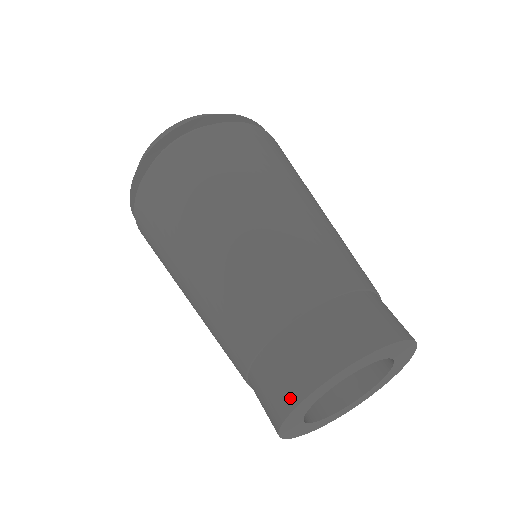
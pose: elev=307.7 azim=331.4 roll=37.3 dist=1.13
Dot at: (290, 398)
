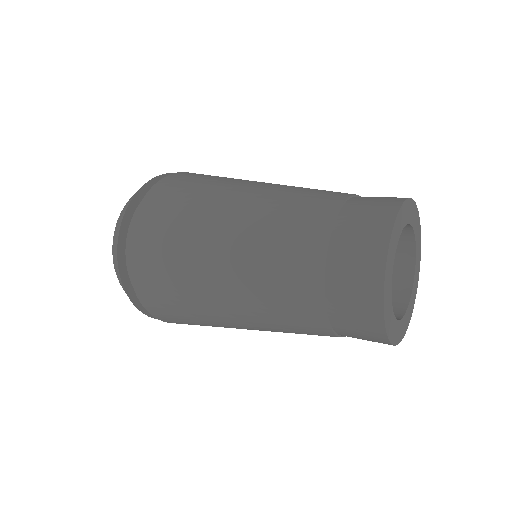
Dot at: (385, 222)
